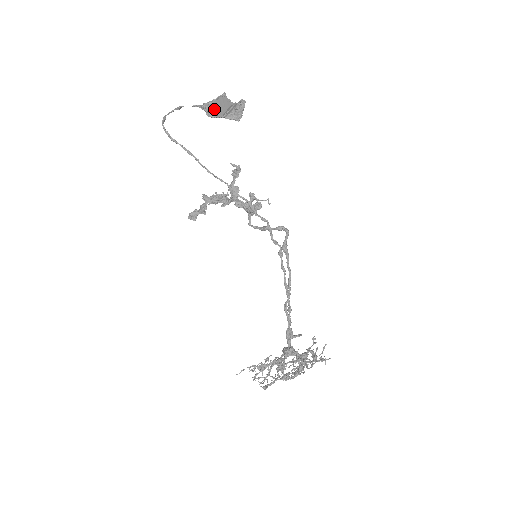
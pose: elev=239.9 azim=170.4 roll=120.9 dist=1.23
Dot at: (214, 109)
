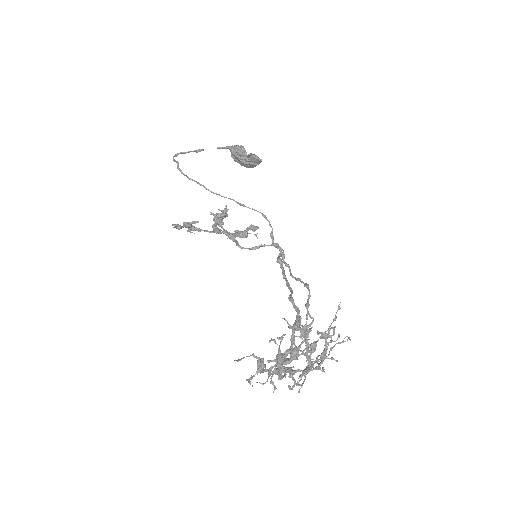
Dot at: (244, 148)
